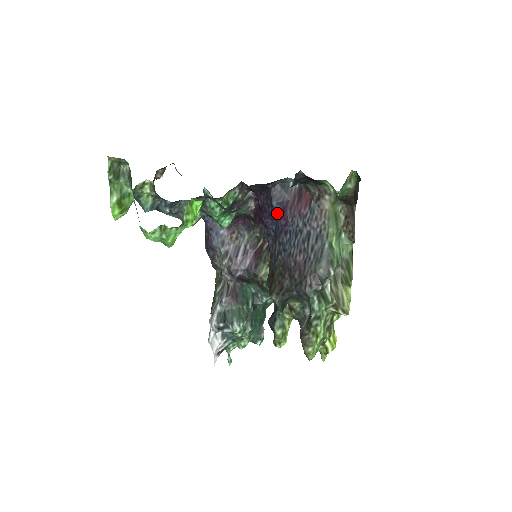
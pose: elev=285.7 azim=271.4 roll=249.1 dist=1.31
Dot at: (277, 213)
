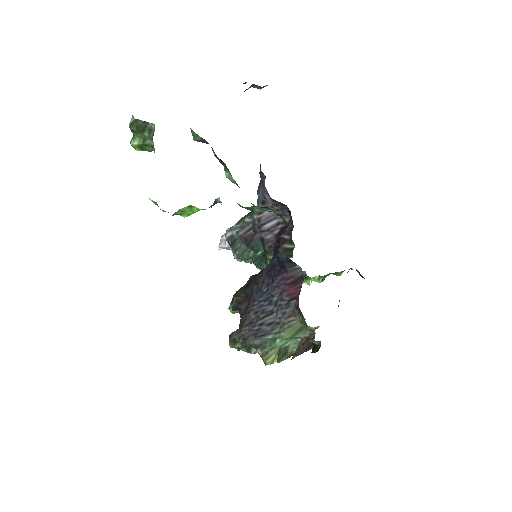
Dot at: (277, 264)
